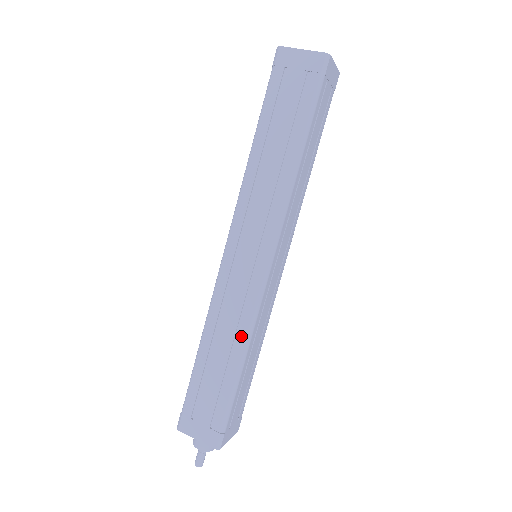
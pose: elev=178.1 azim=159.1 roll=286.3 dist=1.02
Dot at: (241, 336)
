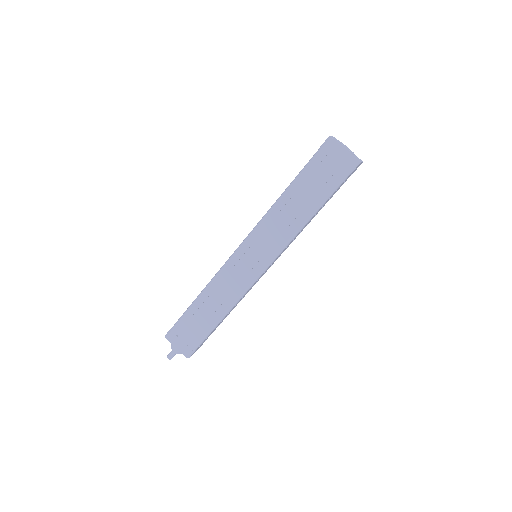
Dot at: (228, 304)
